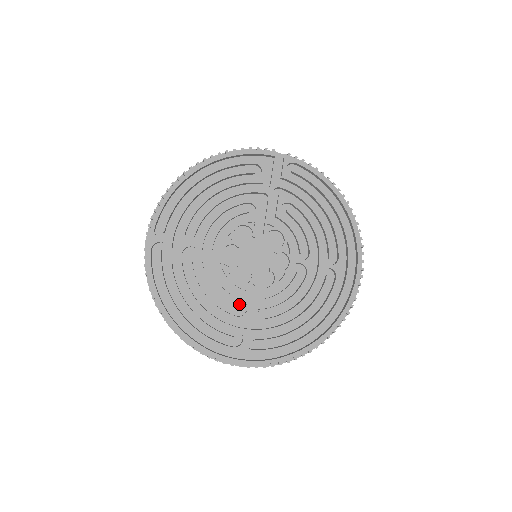
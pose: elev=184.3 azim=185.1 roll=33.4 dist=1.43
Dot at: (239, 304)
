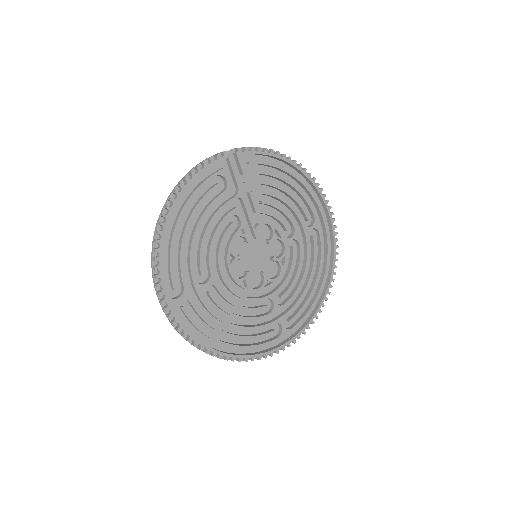
Dot at: (263, 302)
